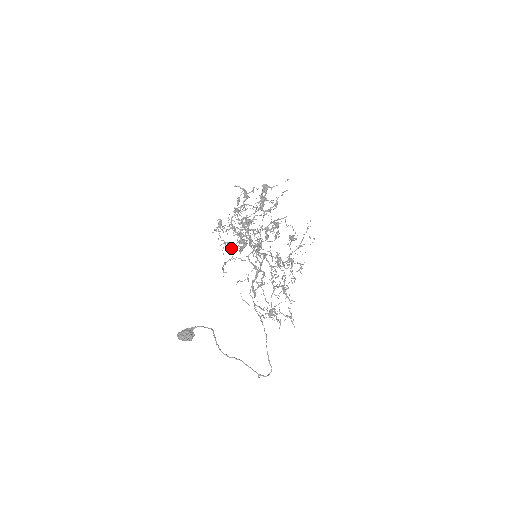
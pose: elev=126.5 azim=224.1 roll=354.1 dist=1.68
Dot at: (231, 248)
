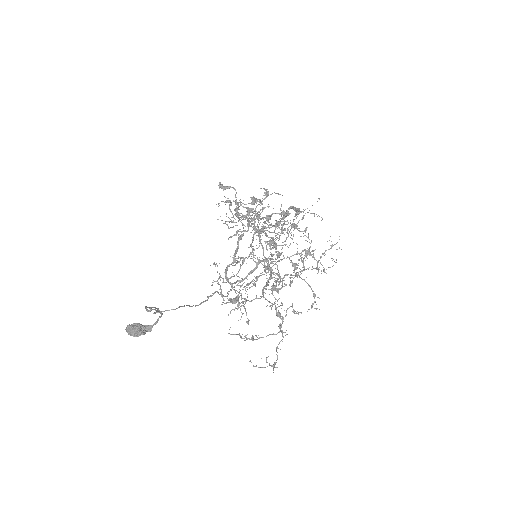
Dot at: (238, 258)
